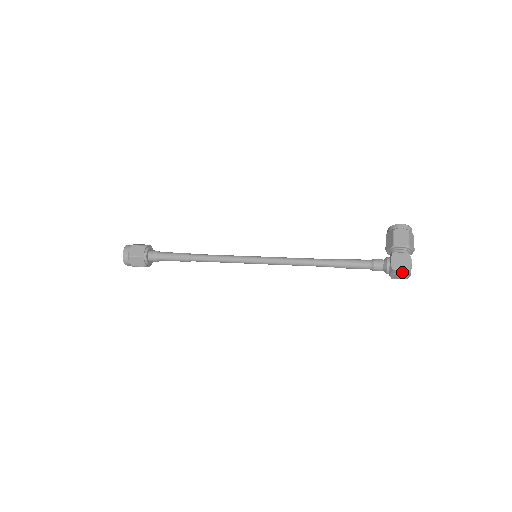
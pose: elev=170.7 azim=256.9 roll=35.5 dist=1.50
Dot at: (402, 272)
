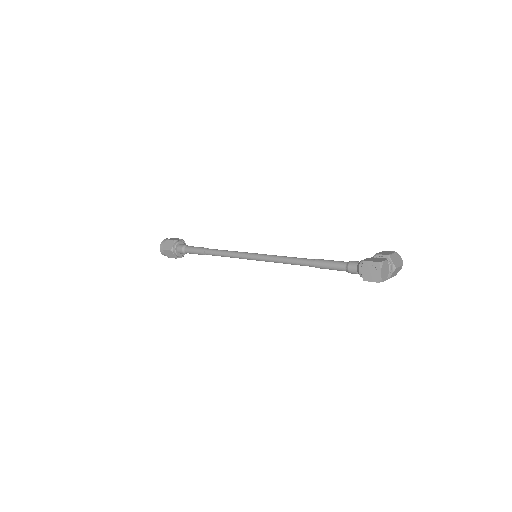
Dot at: (372, 265)
